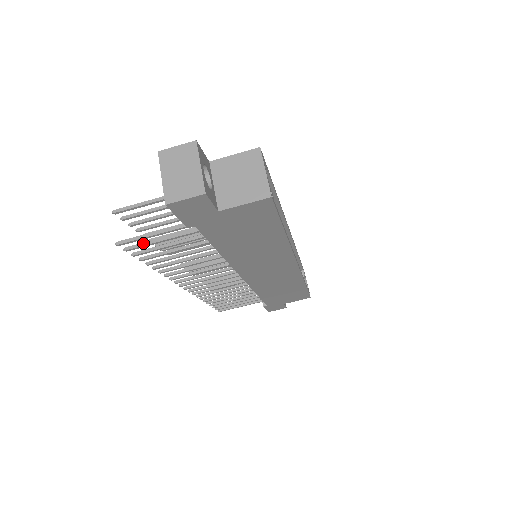
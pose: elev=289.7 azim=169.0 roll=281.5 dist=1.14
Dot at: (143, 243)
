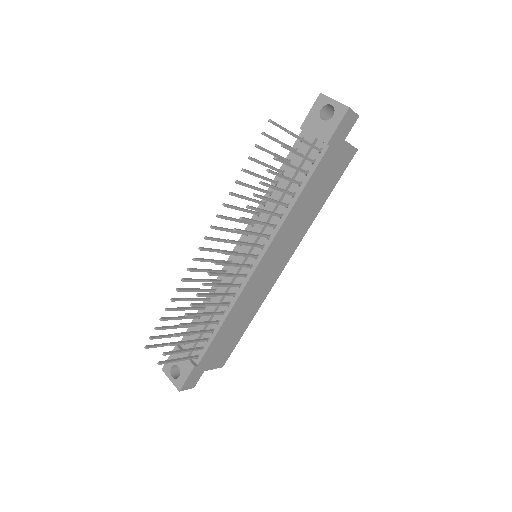
Dot at: occluded
